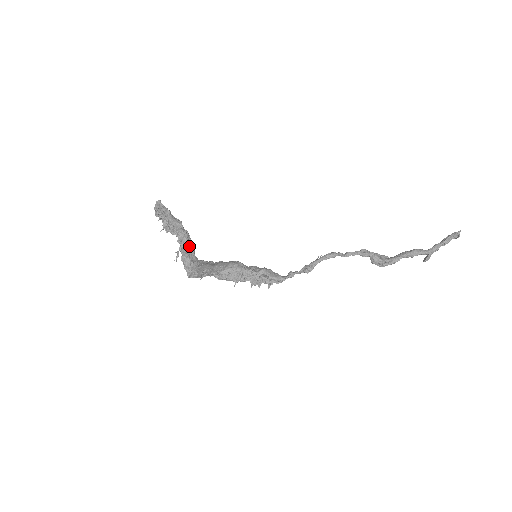
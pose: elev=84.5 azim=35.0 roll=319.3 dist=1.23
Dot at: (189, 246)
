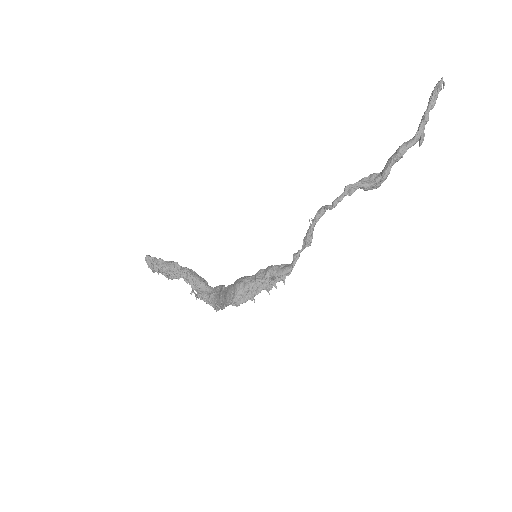
Dot at: (197, 282)
